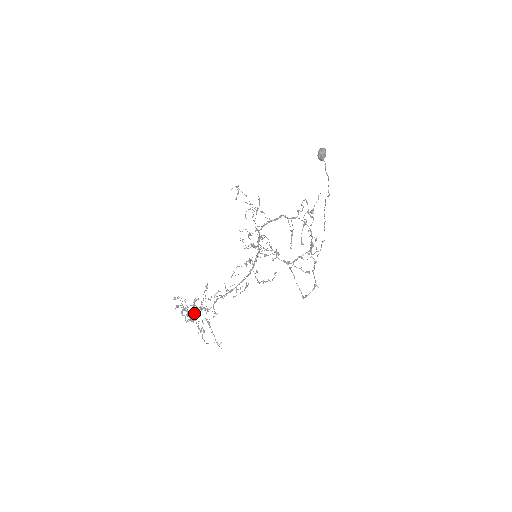
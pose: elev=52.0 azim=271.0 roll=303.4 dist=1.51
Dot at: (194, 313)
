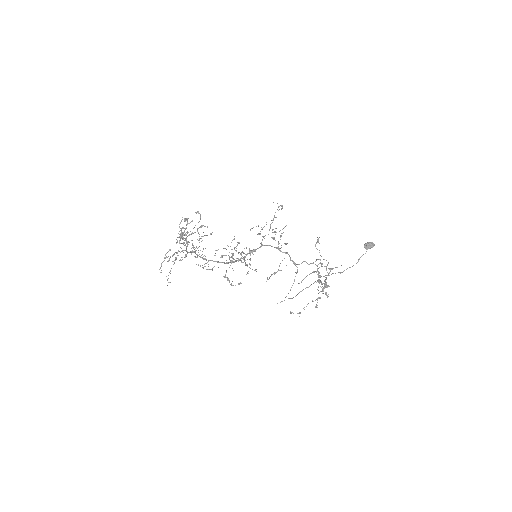
Dot at: occluded
